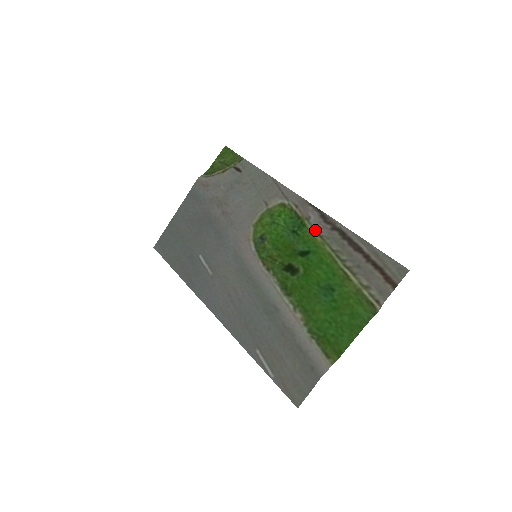
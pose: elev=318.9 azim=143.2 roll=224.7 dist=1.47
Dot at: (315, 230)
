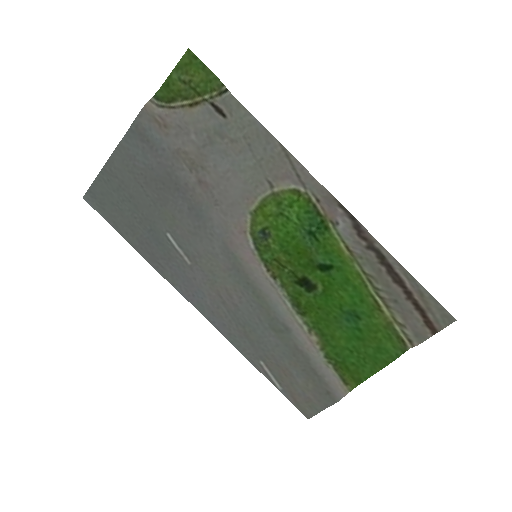
Dot at: (343, 241)
